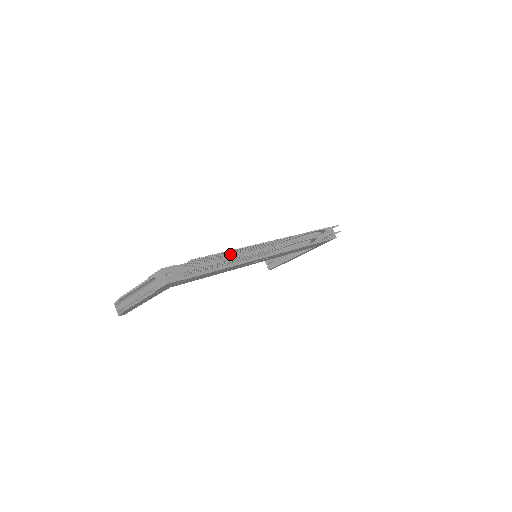
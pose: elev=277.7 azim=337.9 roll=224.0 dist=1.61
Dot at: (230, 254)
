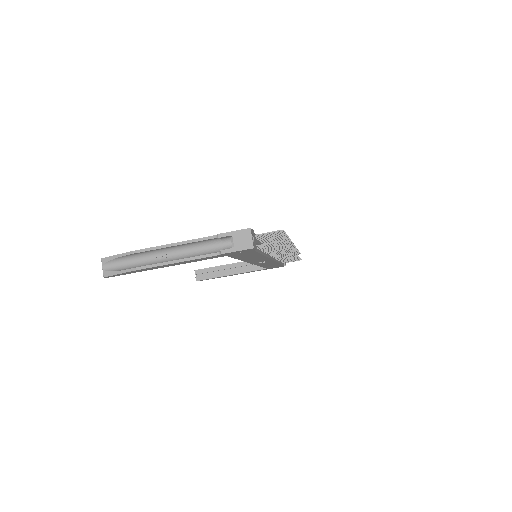
Dot at: occluded
